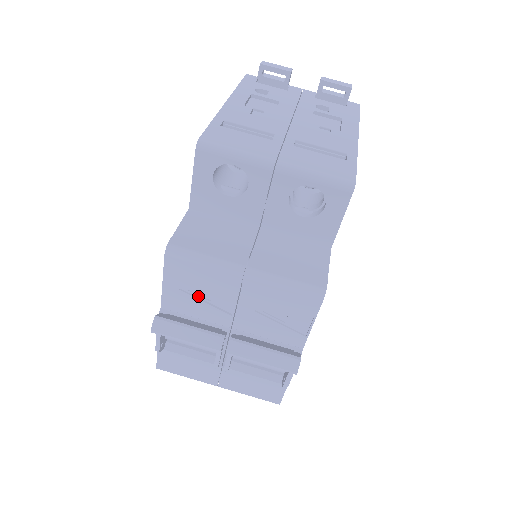
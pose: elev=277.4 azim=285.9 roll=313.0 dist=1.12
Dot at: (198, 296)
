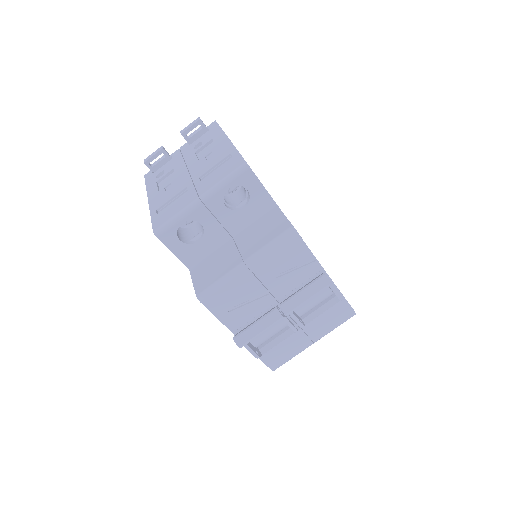
Dot at: (242, 305)
